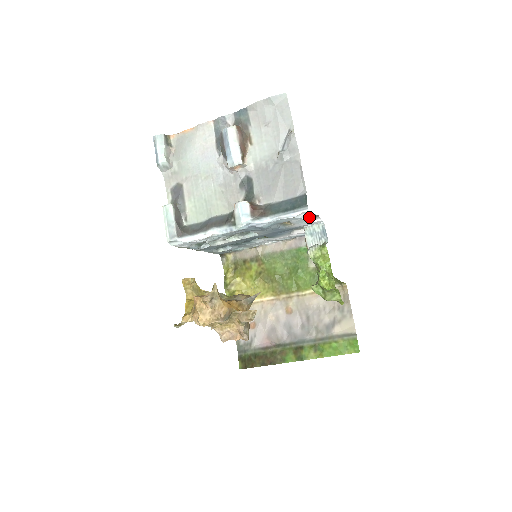
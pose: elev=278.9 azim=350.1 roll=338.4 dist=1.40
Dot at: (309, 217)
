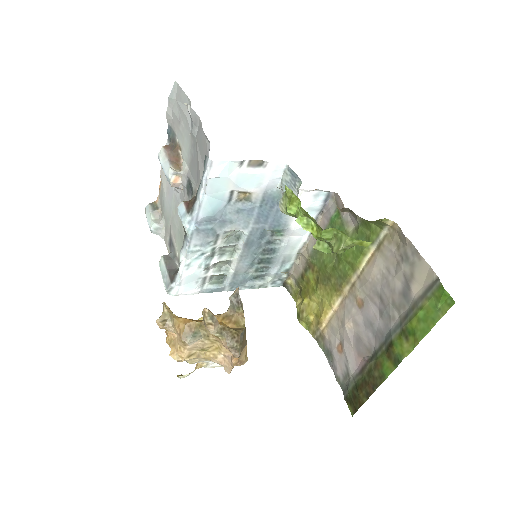
Dot at: (243, 169)
